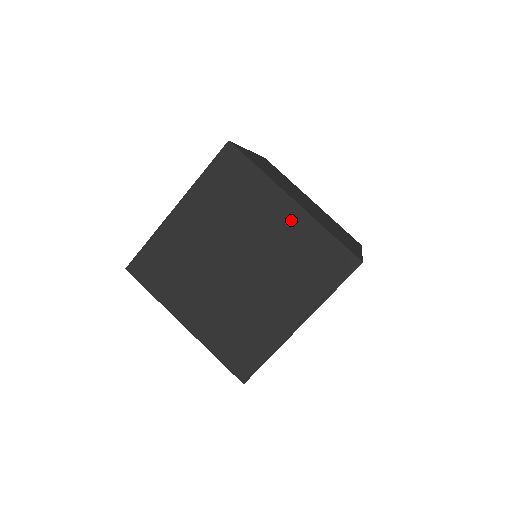
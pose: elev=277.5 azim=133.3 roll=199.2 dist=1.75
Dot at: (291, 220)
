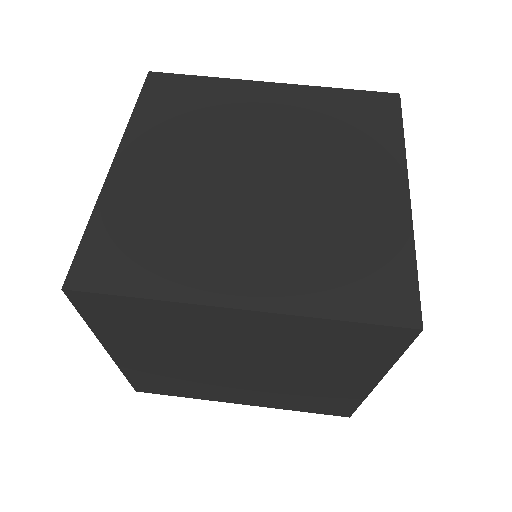
Dot at: (286, 99)
